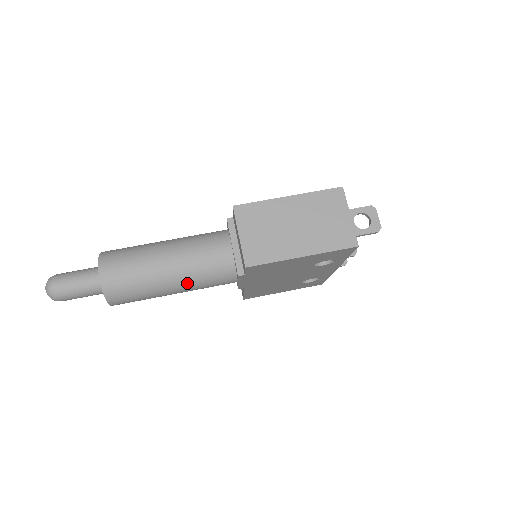
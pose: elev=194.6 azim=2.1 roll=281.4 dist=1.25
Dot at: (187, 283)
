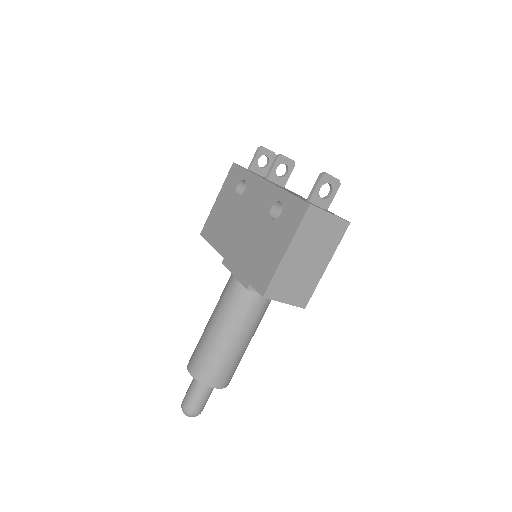
Dot at: occluded
